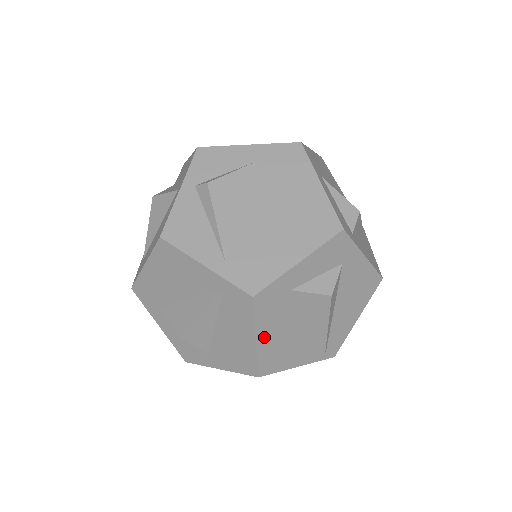
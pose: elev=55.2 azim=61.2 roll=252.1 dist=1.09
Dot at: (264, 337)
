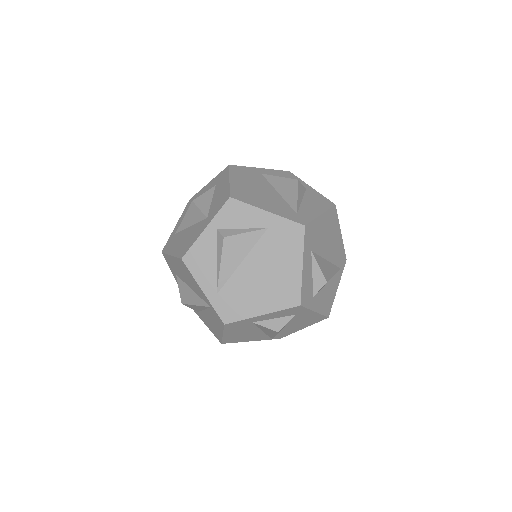
Dot at: (229, 334)
